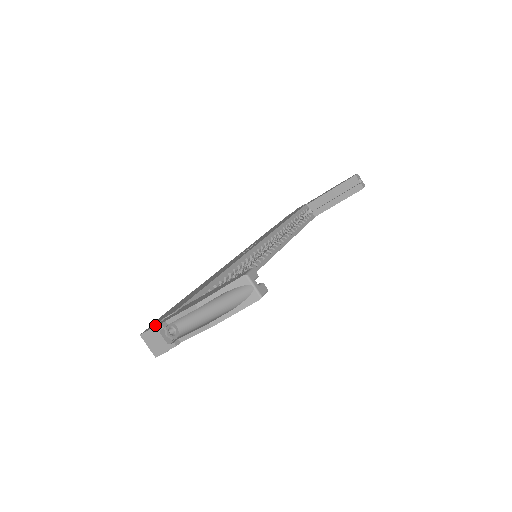
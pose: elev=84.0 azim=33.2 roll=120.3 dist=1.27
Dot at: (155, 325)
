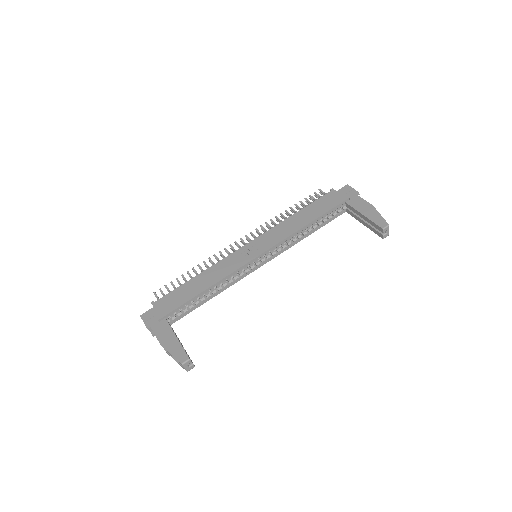
Dot at: (147, 320)
